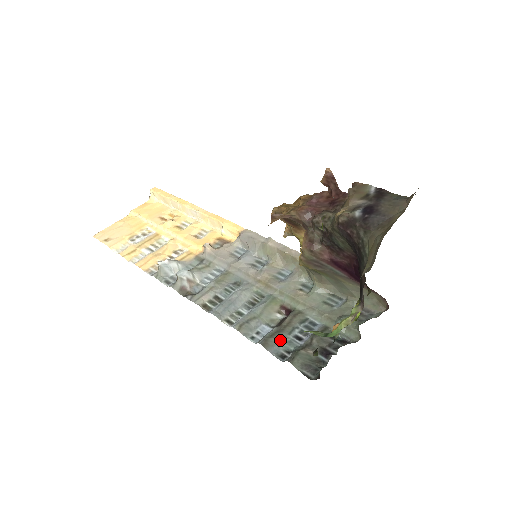
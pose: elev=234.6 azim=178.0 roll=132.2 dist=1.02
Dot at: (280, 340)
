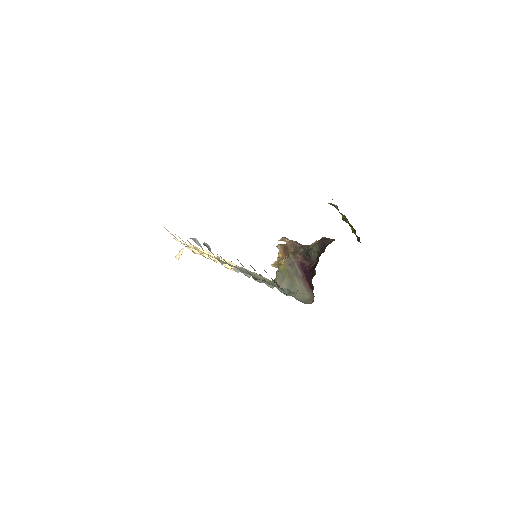
Dot at: (255, 270)
